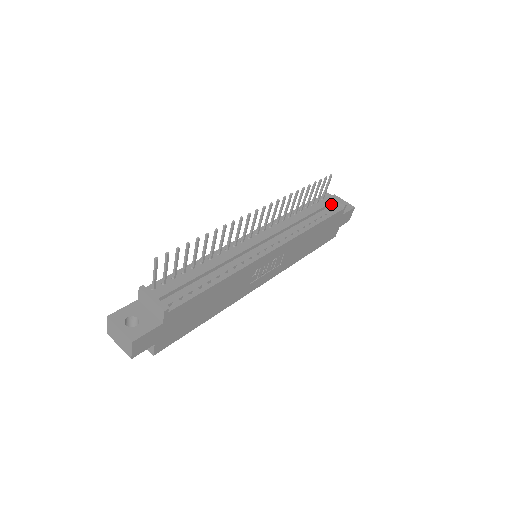
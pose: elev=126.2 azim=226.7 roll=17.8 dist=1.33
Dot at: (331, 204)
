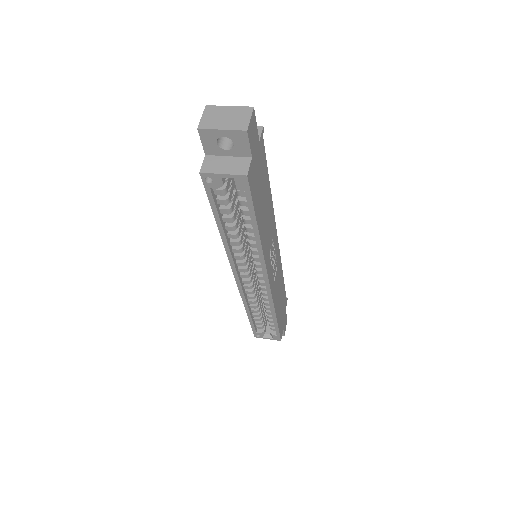
Dot at: occluded
